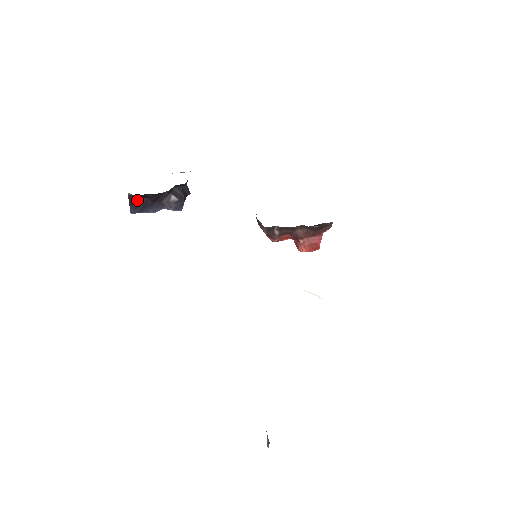
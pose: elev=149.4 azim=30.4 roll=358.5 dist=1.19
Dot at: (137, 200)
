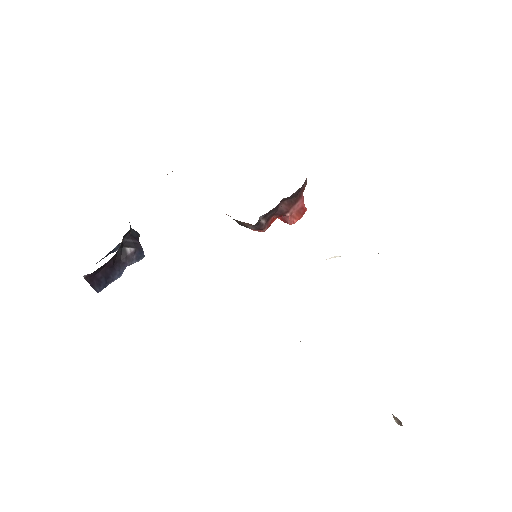
Dot at: (95, 276)
